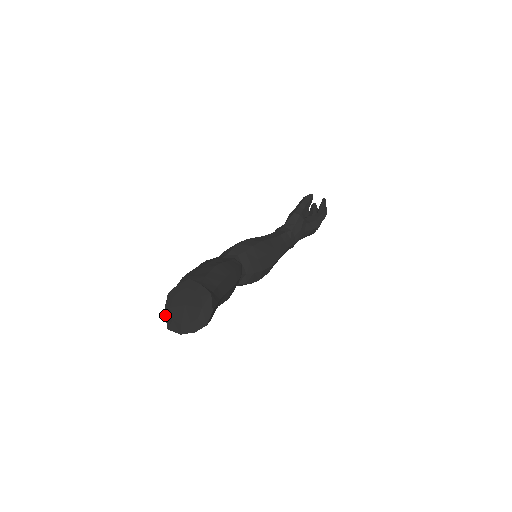
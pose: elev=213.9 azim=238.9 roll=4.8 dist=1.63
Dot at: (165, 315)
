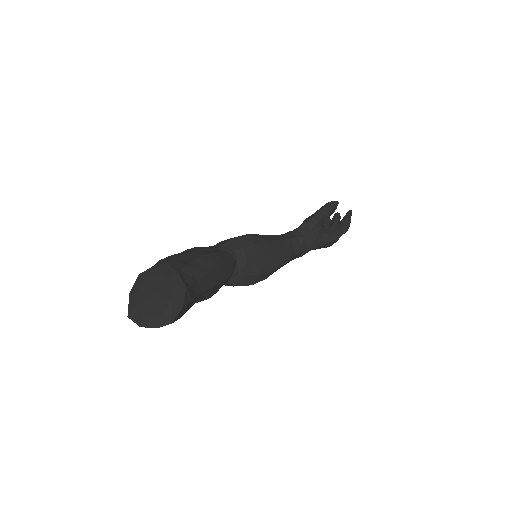
Dot at: (129, 299)
